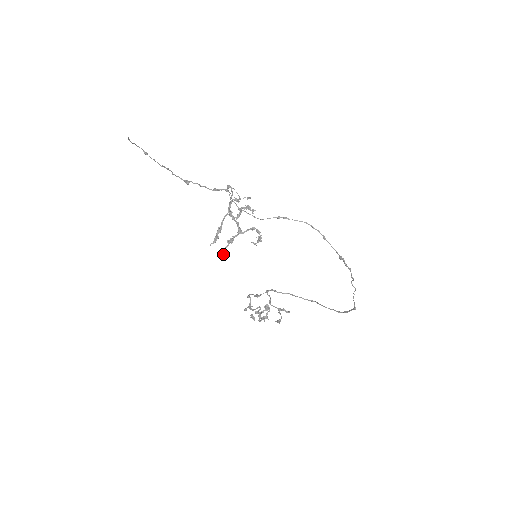
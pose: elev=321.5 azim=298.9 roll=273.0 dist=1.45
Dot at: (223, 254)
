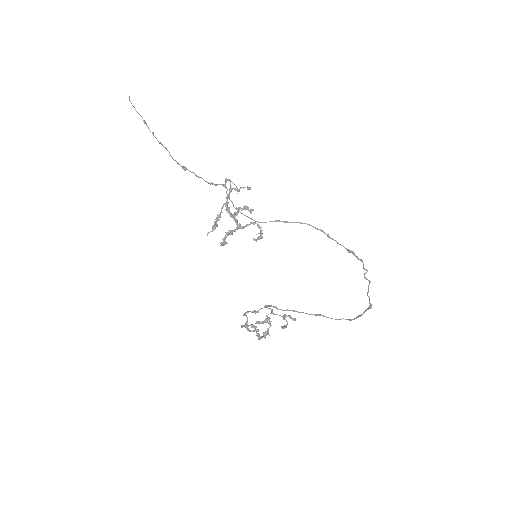
Dot at: (222, 243)
